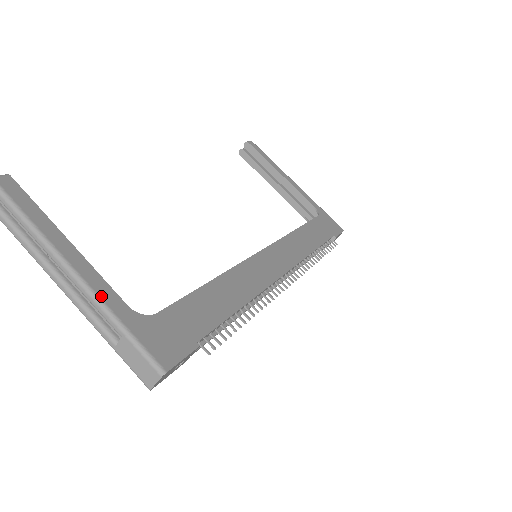
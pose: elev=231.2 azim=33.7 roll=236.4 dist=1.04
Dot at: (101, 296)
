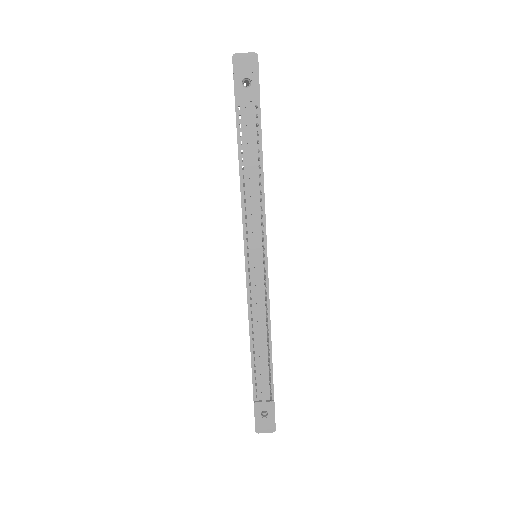
Dot at: occluded
